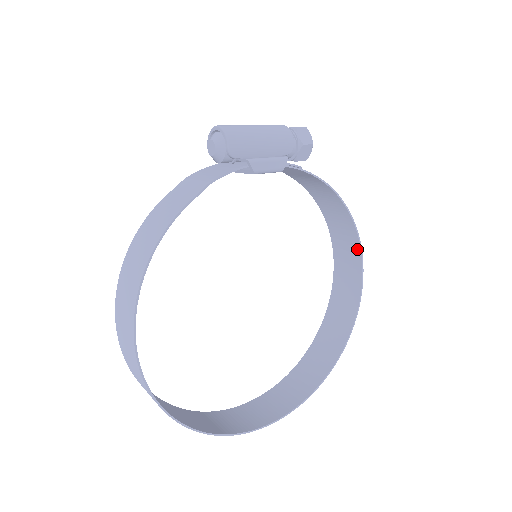
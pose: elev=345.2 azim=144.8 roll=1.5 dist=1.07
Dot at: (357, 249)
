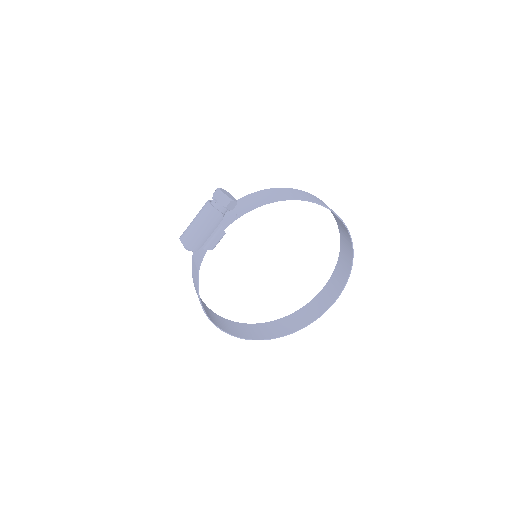
Dot at: occluded
